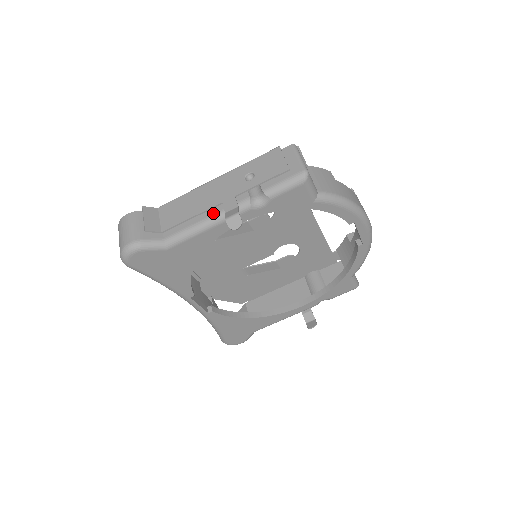
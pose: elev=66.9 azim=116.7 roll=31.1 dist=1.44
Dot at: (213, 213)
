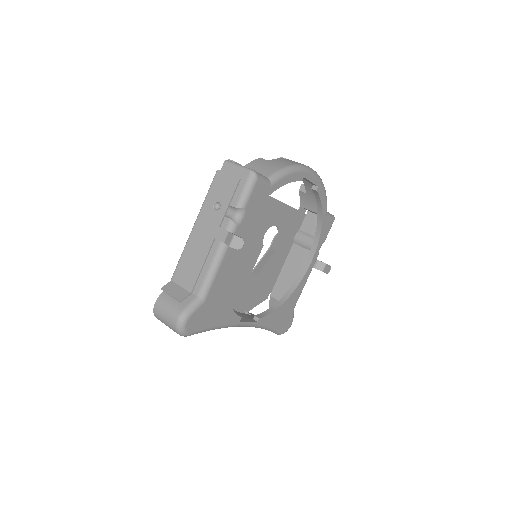
Dot at: (215, 250)
